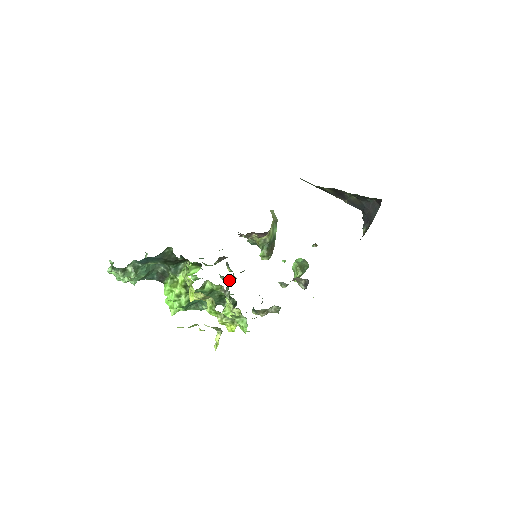
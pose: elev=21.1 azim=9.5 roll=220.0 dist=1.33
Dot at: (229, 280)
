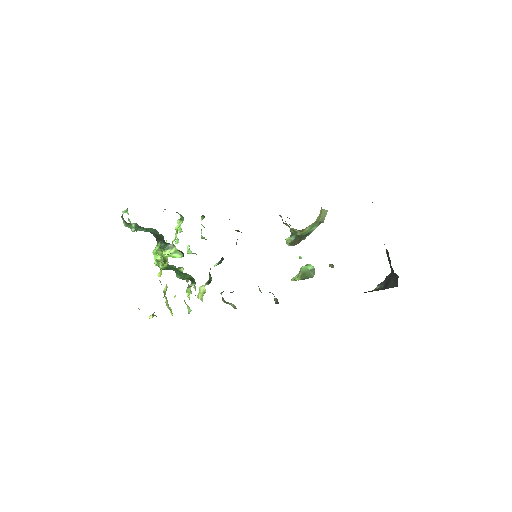
Dot at: (223, 259)
